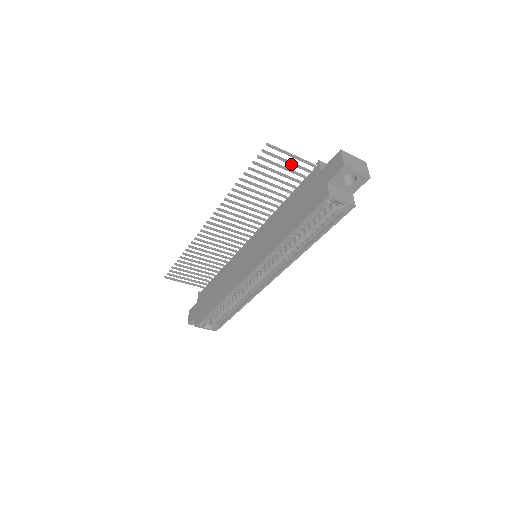
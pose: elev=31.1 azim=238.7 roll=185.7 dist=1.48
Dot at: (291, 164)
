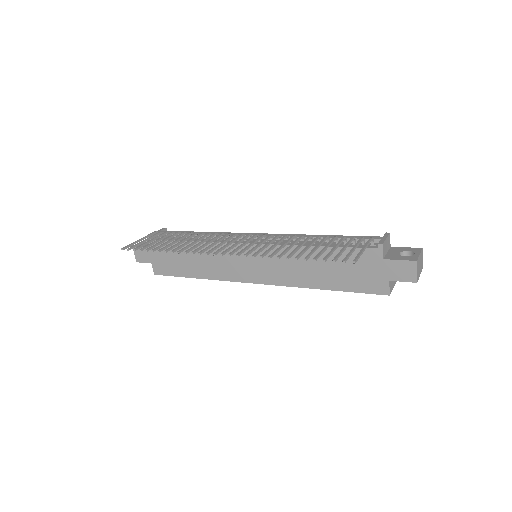
Dot at: (355, 248)
